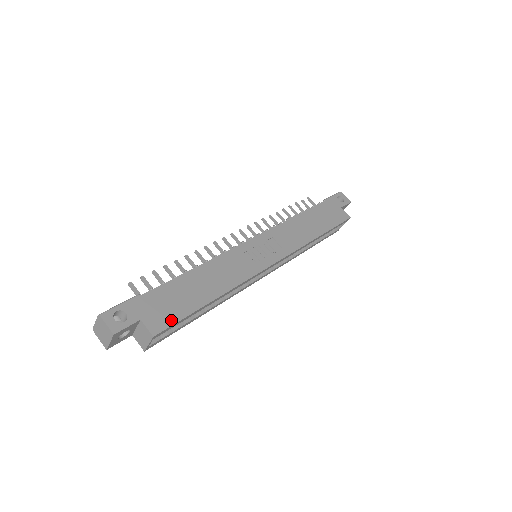
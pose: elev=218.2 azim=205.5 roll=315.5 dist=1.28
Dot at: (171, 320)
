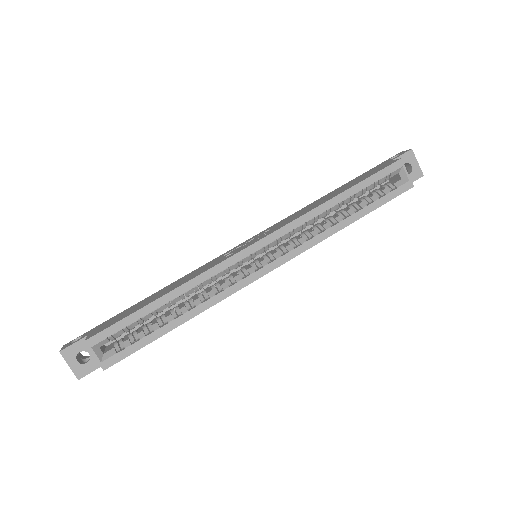
Dot at: (110, 325)
